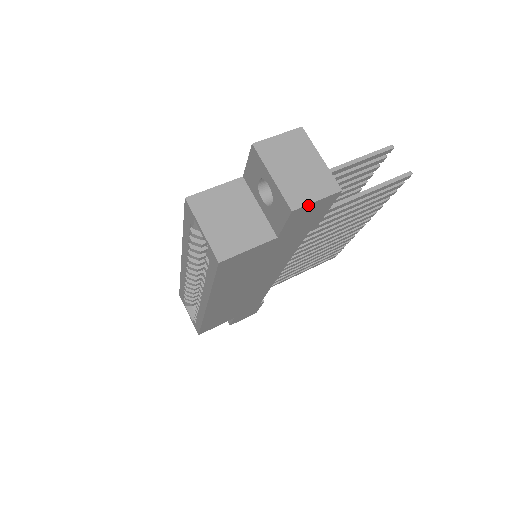
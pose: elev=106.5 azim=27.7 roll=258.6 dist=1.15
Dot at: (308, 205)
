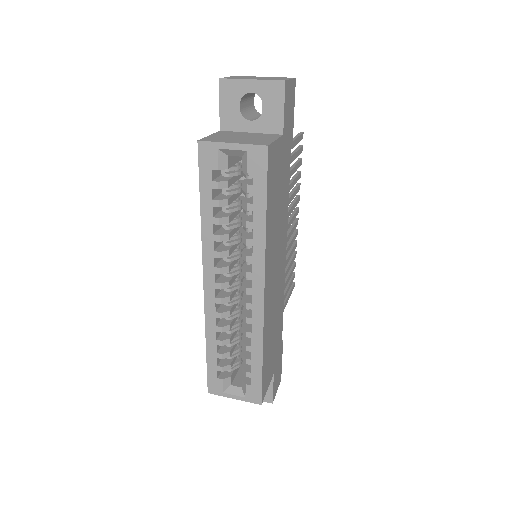
Dot at: (288, 82)
